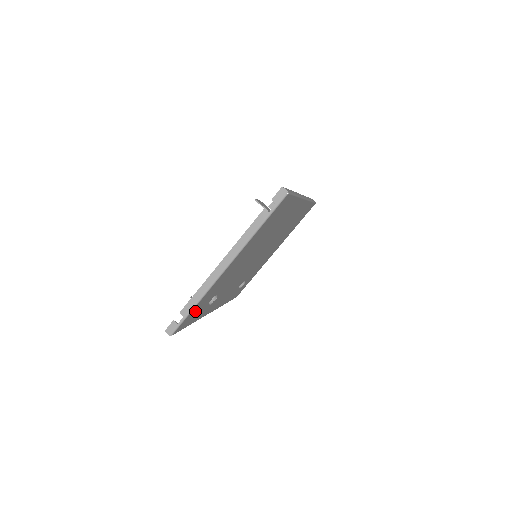
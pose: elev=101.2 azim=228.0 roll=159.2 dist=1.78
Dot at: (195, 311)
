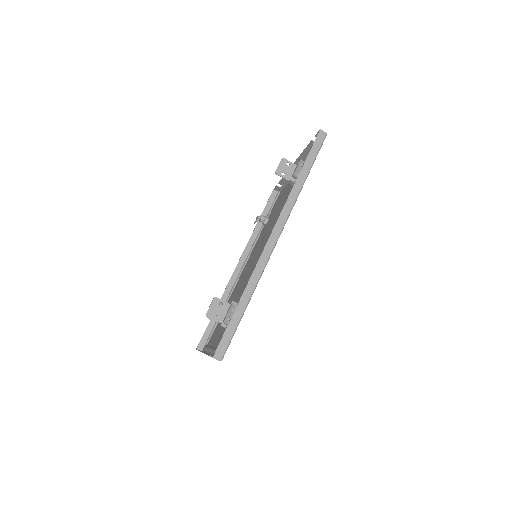
Dot at: occluded
